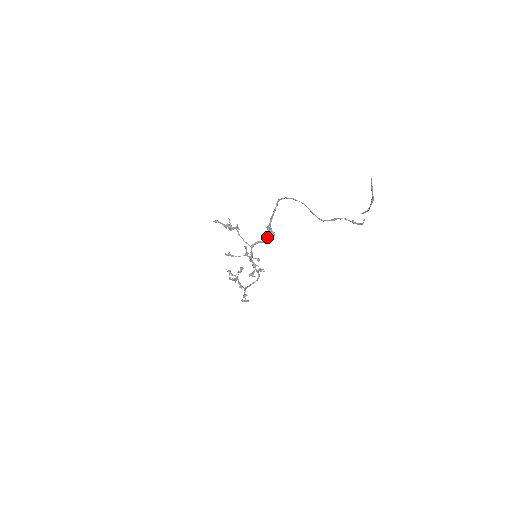
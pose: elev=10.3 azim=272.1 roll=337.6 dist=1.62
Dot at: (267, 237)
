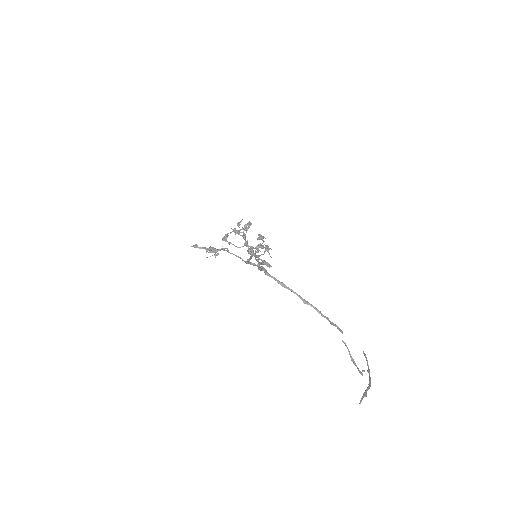
Dot at: occluded
